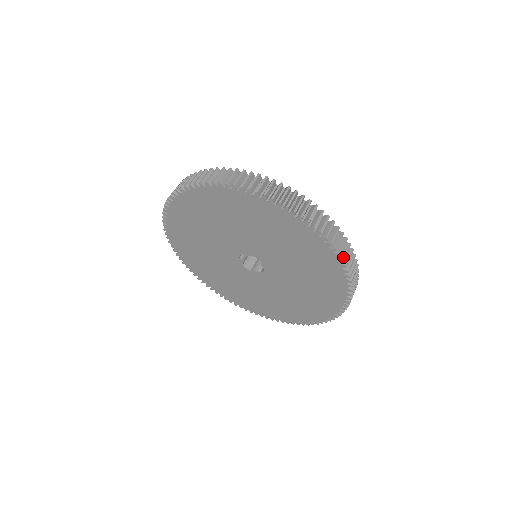
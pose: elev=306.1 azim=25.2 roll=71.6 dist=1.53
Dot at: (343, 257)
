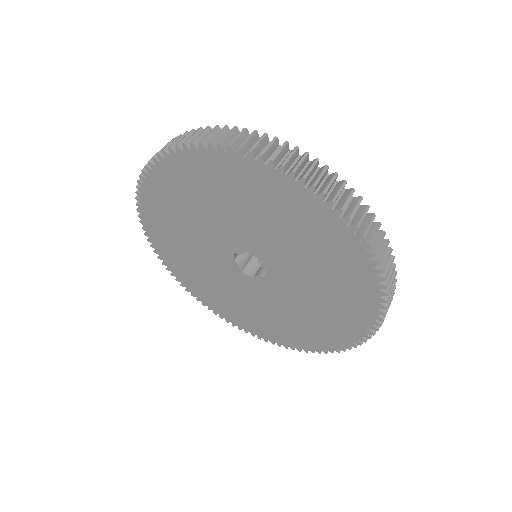
Dot at: (349, 214)
